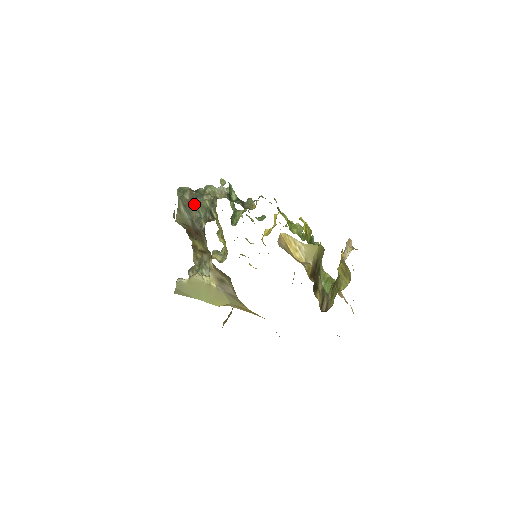
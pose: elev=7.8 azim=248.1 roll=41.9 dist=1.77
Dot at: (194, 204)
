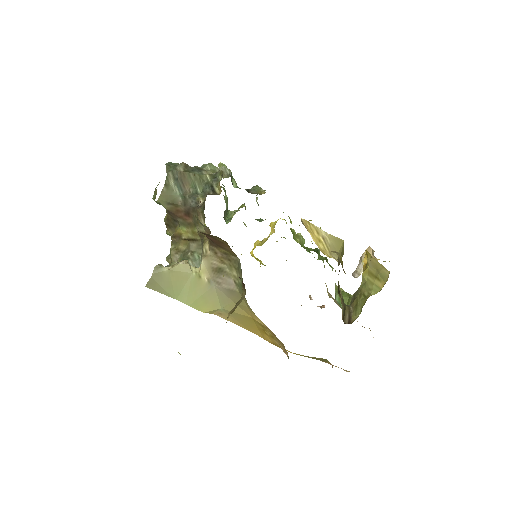
Dot at: (189, 177)
